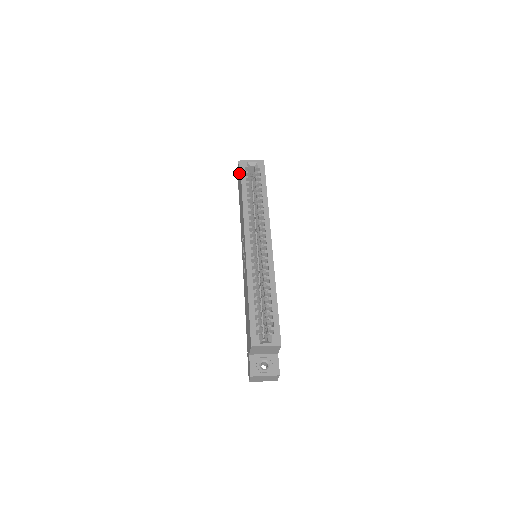
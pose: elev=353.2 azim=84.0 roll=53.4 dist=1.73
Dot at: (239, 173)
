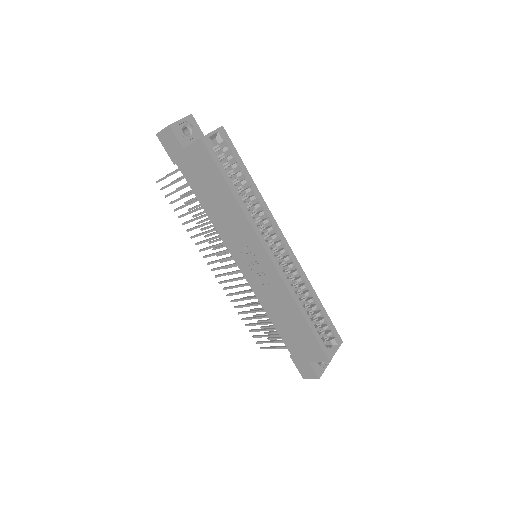
Dot at: (190, 151)
